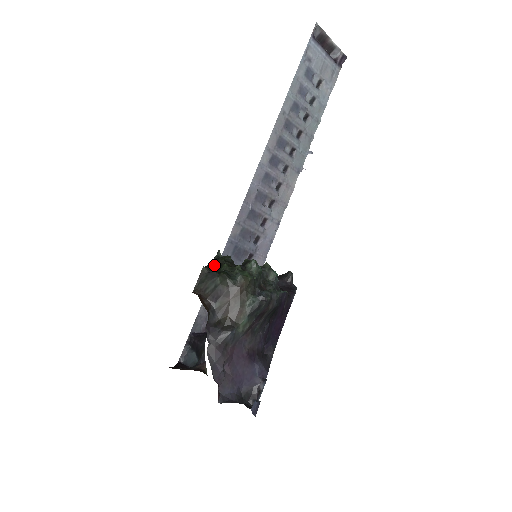
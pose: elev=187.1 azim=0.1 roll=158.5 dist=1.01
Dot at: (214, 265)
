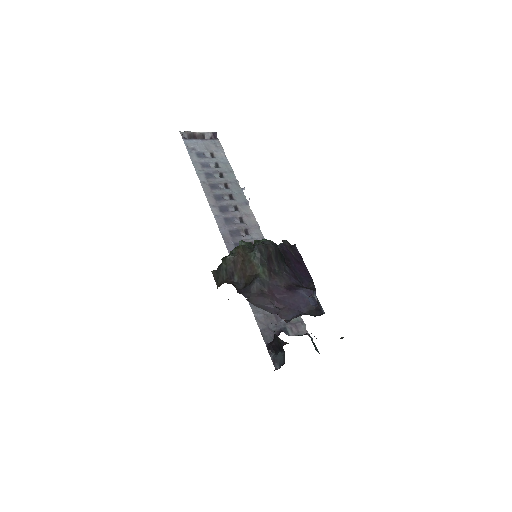
Dot at: occluded
